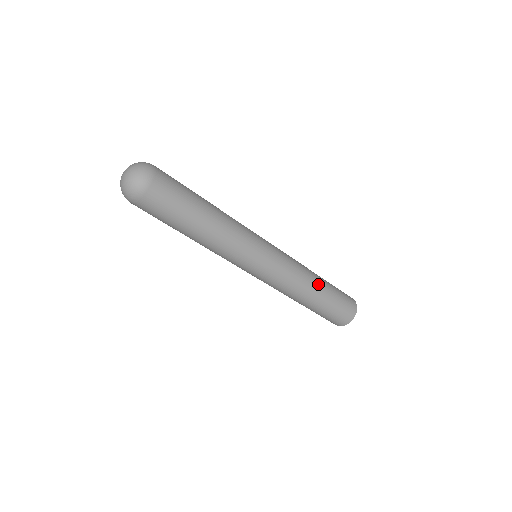
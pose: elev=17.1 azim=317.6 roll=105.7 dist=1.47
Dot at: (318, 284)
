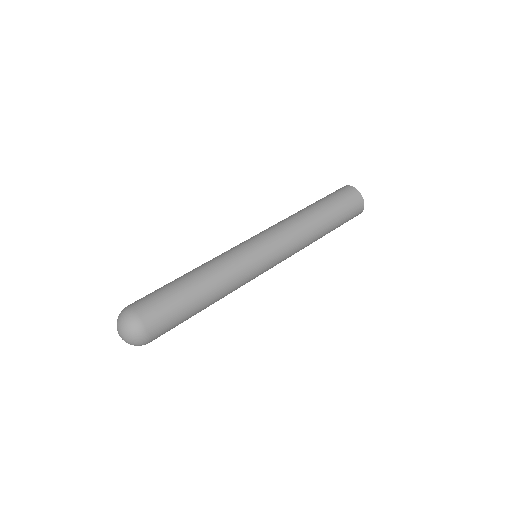
Dot at: (315, 217)
